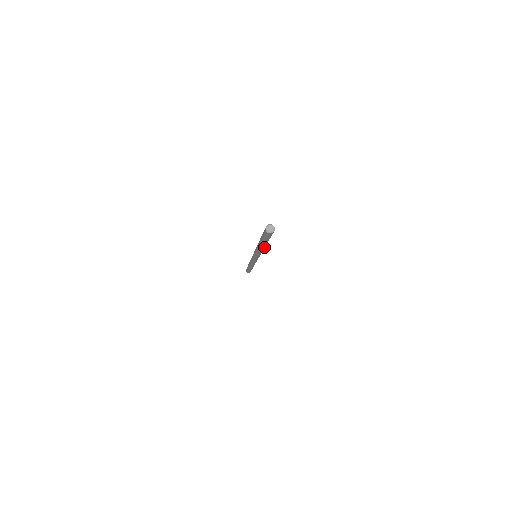
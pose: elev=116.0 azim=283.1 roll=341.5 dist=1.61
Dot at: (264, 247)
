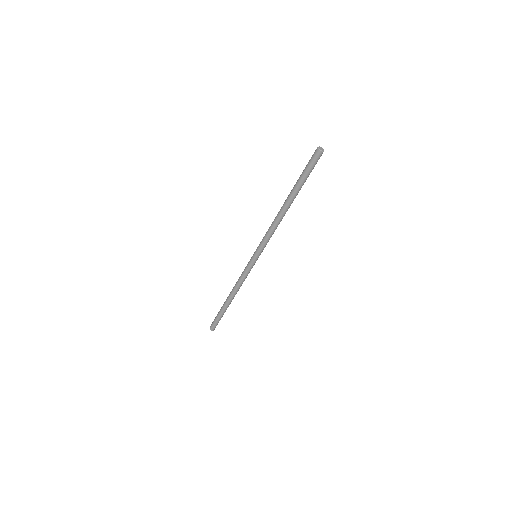
Dot at: (288, 208)
